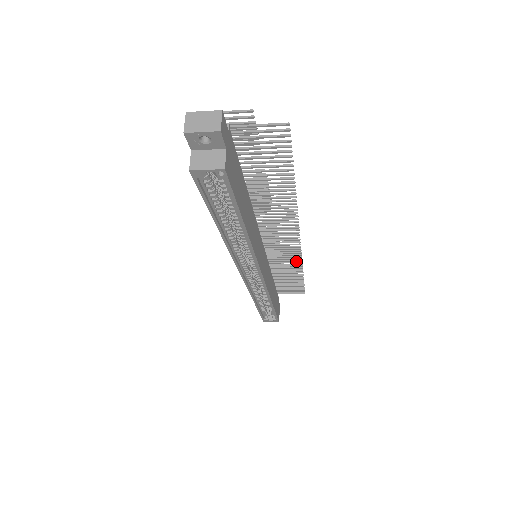
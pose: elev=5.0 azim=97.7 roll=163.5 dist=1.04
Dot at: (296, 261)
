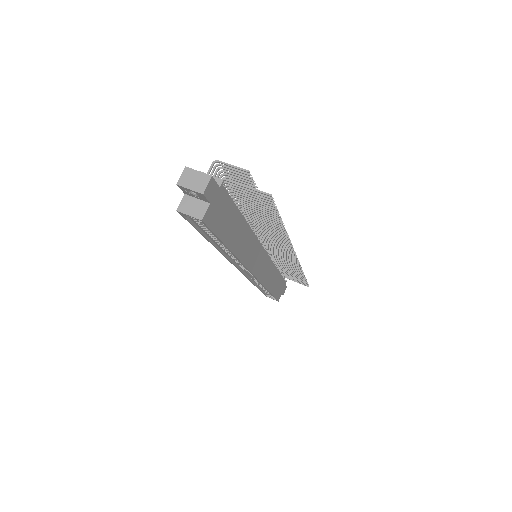
Dot at: (296, 267)
